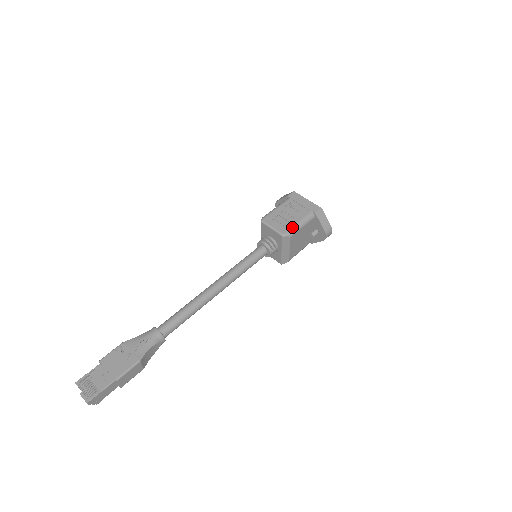
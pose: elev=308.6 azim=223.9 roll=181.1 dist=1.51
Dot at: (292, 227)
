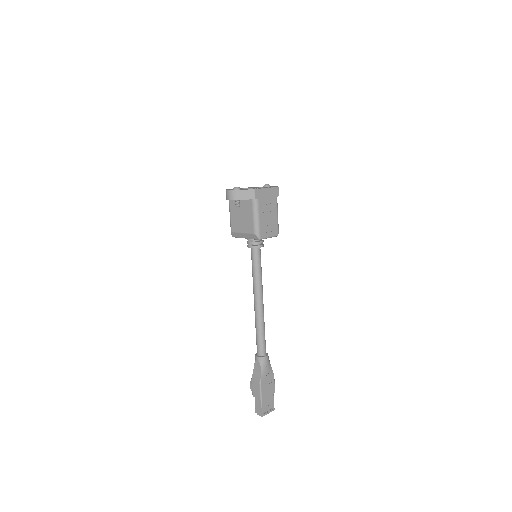
Dot at: (278, 224)
